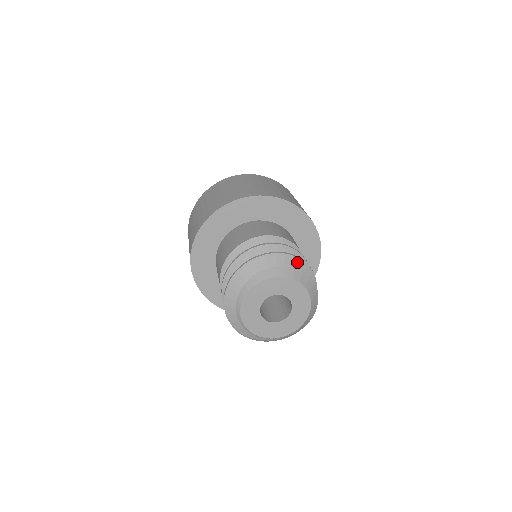
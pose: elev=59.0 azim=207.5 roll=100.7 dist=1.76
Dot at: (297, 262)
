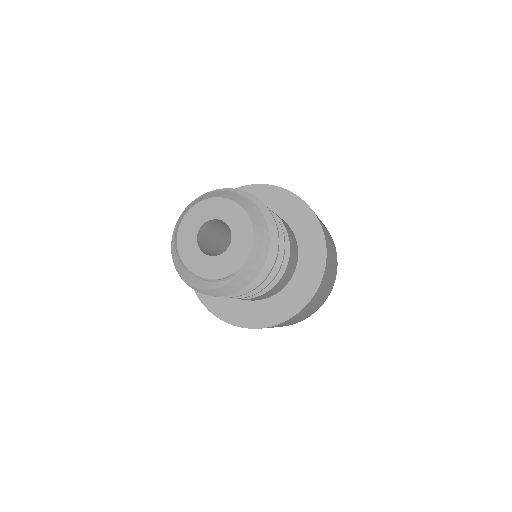
Dot at: (250, 199)
